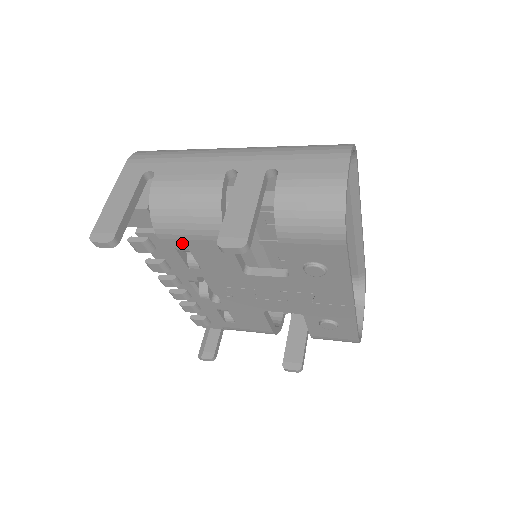
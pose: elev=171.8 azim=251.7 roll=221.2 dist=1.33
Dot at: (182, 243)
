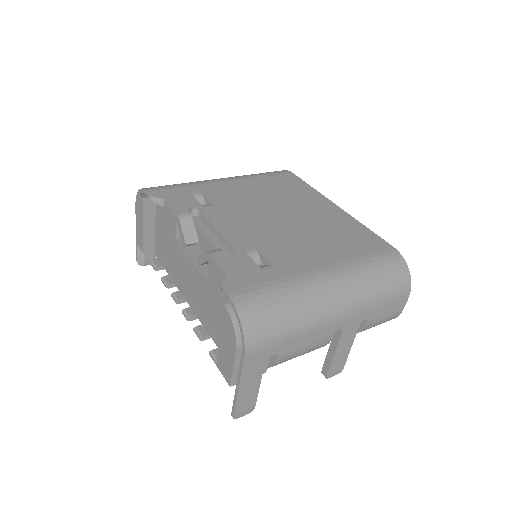
Dot at: occluded
